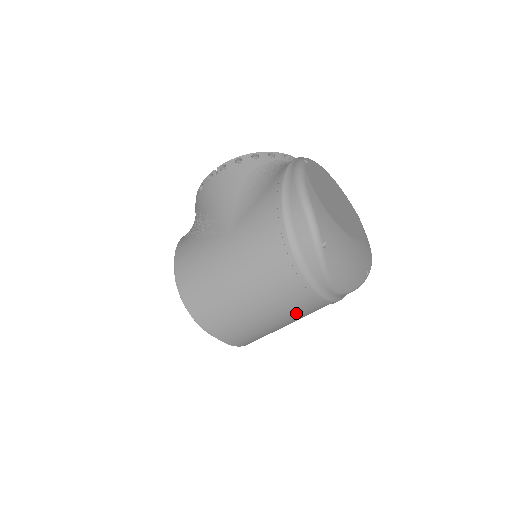
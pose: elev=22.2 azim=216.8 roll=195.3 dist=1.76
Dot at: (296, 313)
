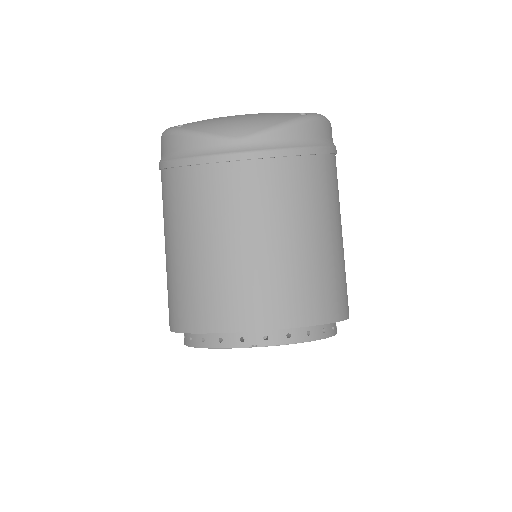
Dot at: (242, 204)
